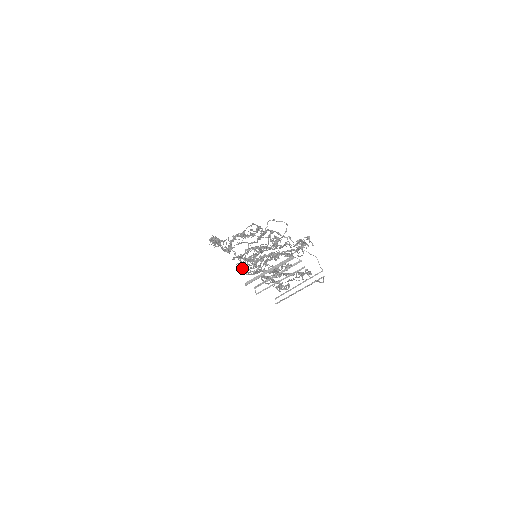
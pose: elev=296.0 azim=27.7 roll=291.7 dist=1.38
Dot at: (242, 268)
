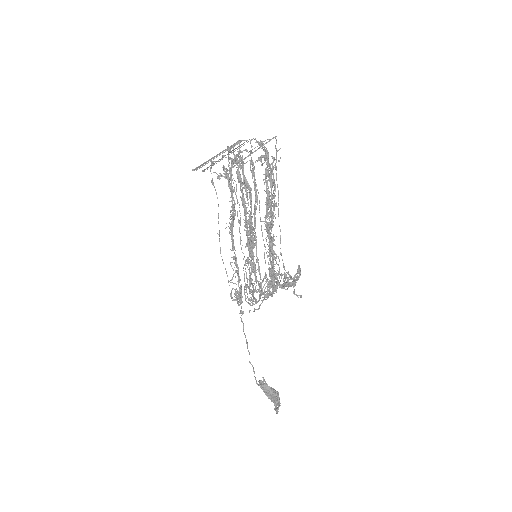
Dot at: (252, 294)
